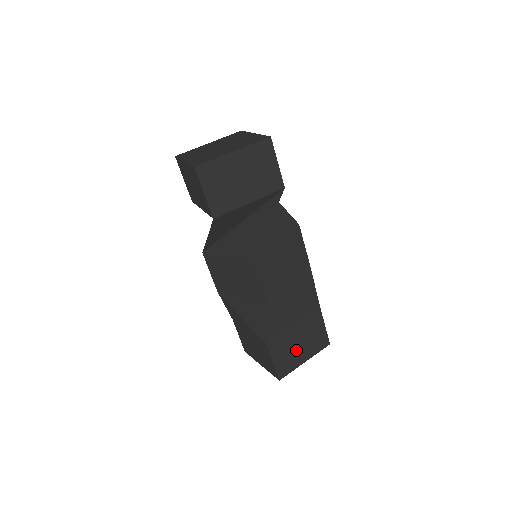
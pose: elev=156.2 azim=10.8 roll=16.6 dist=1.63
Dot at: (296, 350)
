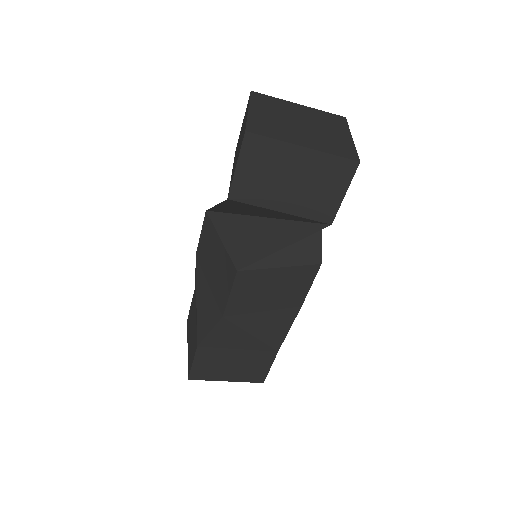
Dot at: (225, 367)
